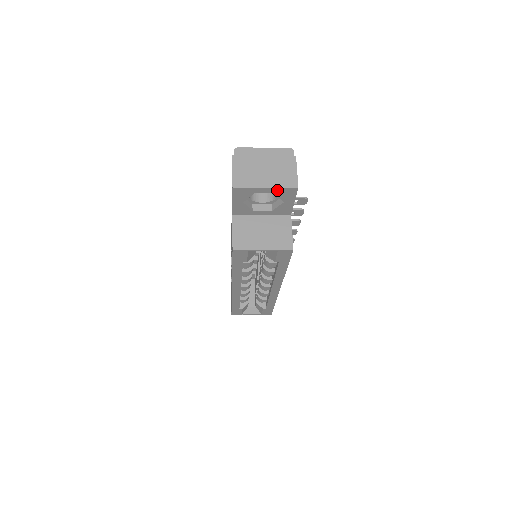
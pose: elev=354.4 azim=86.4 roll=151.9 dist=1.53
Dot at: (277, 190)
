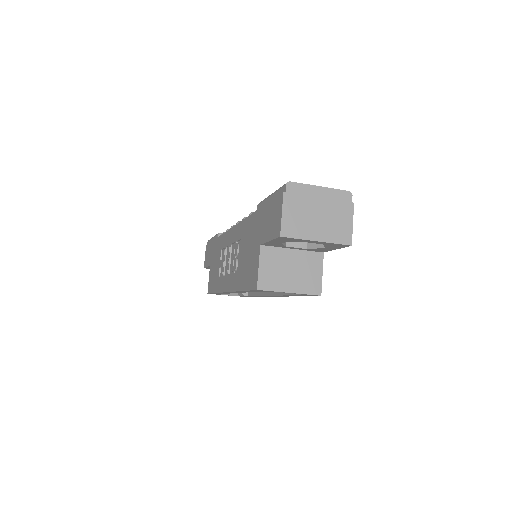
Dot at: (327, 243)
